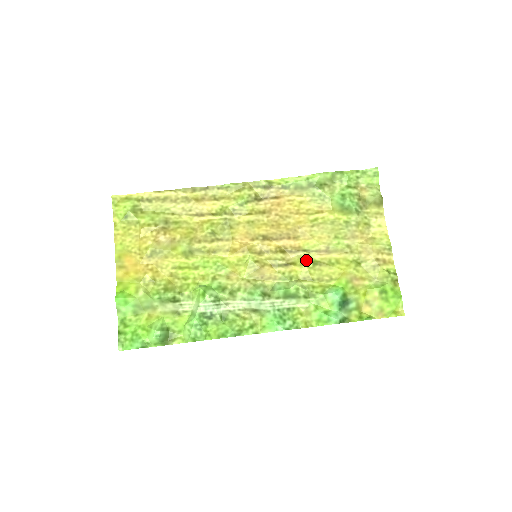
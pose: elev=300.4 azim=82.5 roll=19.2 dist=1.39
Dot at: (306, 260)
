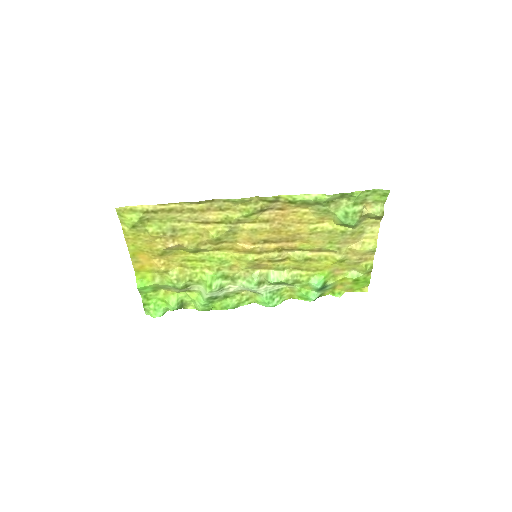
Dot at: (299, 258)
